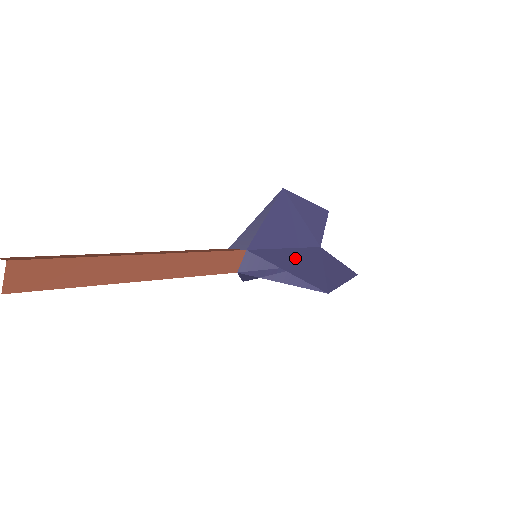
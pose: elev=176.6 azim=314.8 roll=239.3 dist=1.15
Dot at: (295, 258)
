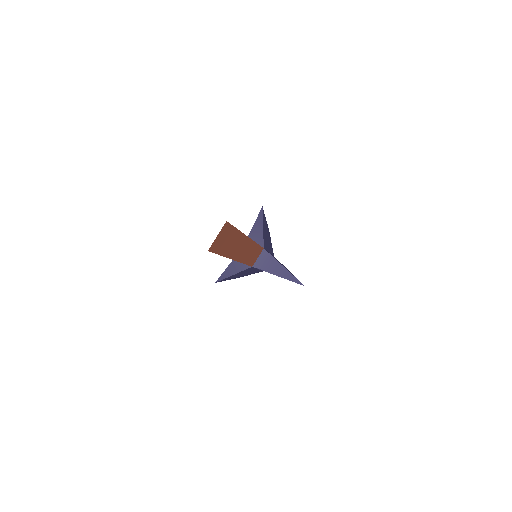
Dot at: occluded
